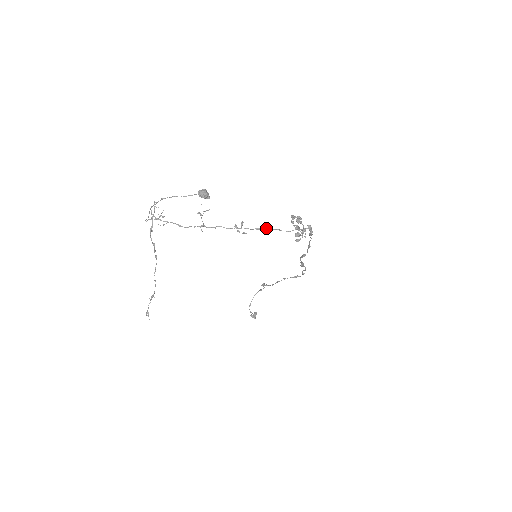
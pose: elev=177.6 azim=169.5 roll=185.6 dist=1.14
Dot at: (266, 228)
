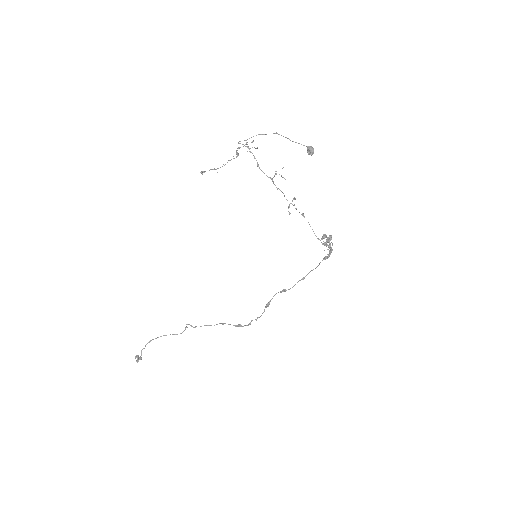
Dot at: occluded
